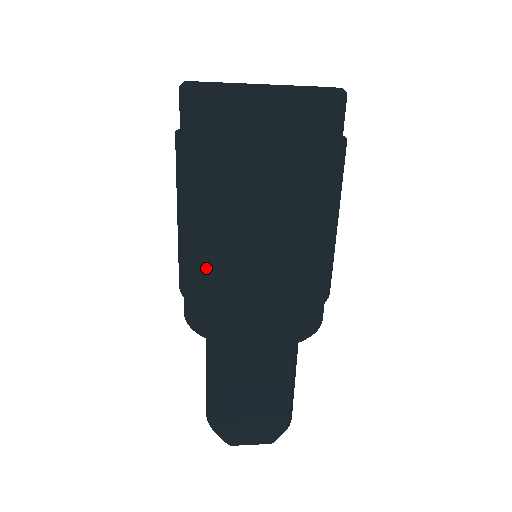
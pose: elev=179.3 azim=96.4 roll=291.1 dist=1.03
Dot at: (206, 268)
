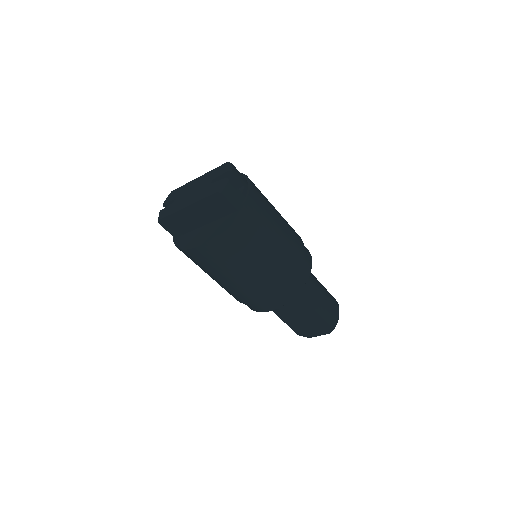
Dot at: (222, 287)
